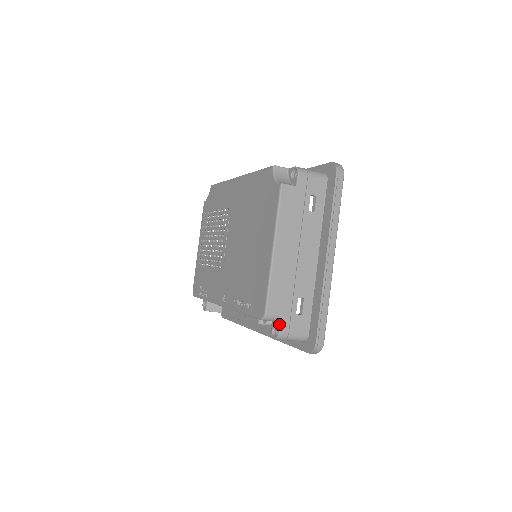
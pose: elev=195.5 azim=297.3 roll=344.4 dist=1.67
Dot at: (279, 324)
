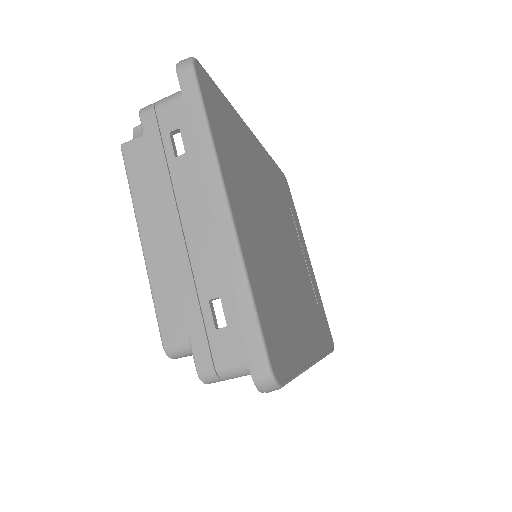
Dot at: occluded
